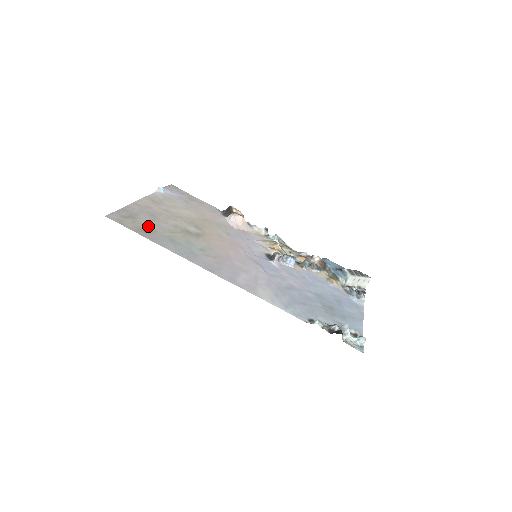
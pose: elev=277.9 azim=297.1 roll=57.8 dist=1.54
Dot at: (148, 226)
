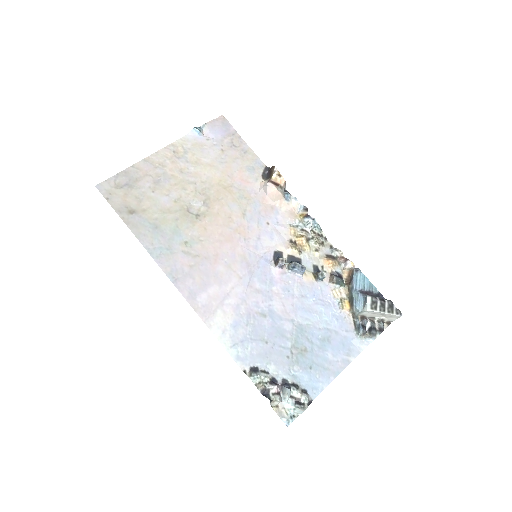
Dot at: (139, 202)
